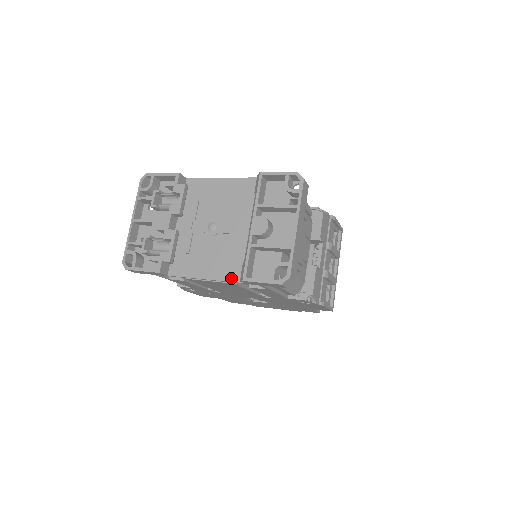
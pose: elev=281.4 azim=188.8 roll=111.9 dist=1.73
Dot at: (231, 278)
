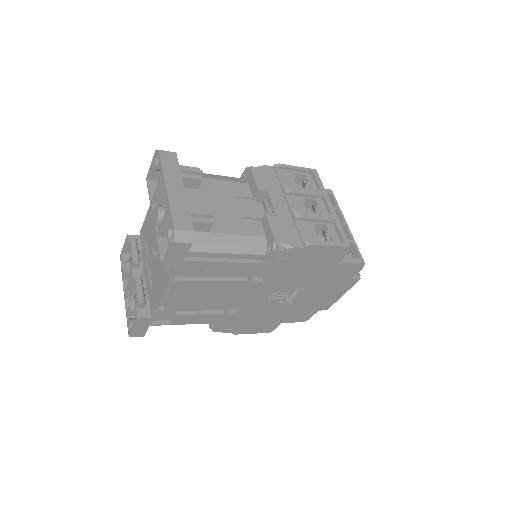
Dot at: (169, 276)
